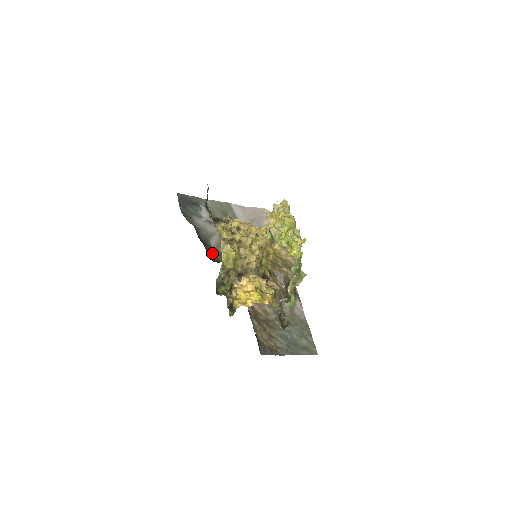
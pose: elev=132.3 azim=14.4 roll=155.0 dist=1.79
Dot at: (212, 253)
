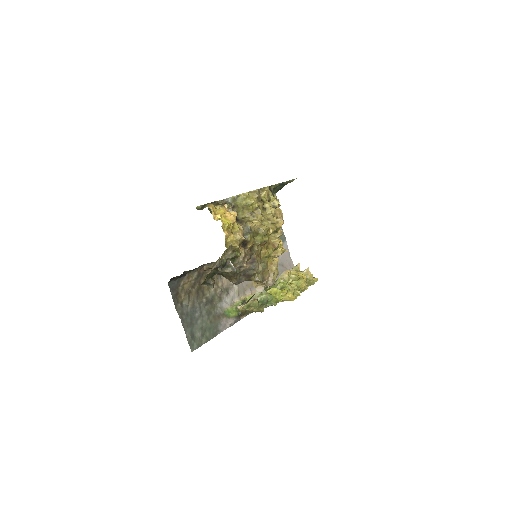
Dot at: occluded
